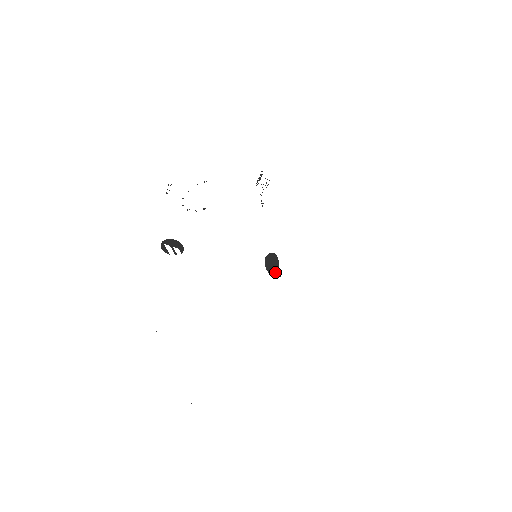
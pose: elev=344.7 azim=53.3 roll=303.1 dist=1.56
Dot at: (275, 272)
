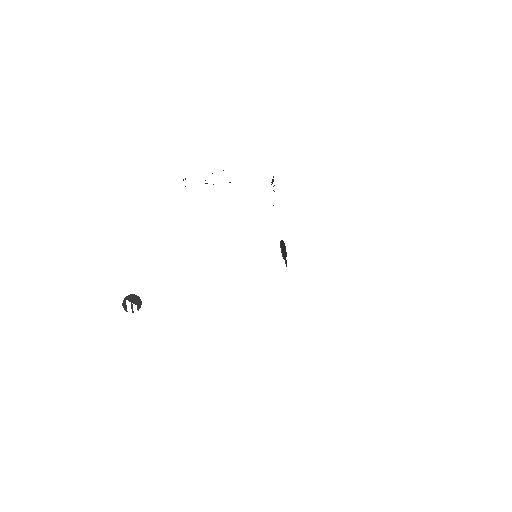
Dot at: (285, 258)
